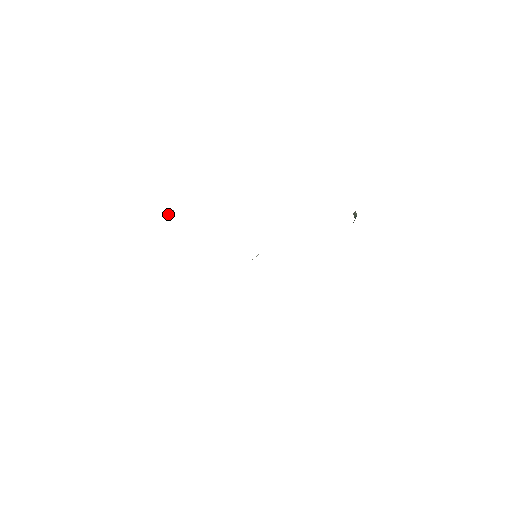
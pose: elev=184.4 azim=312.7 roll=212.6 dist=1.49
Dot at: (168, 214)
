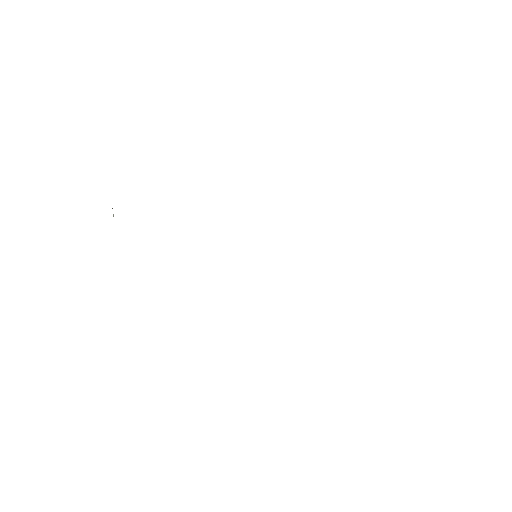
Dot at: occluded
